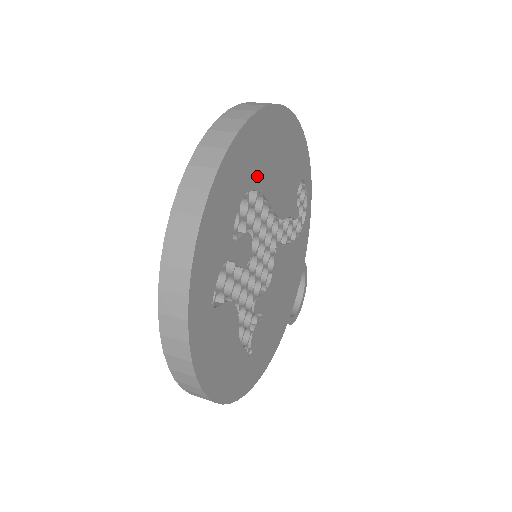
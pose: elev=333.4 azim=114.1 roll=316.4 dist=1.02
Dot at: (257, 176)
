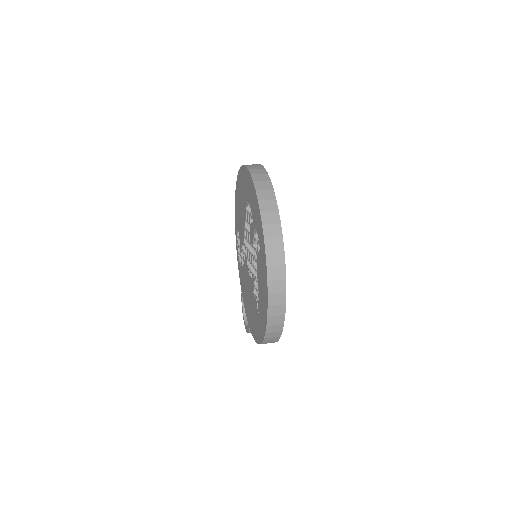
Dot at: occluded
